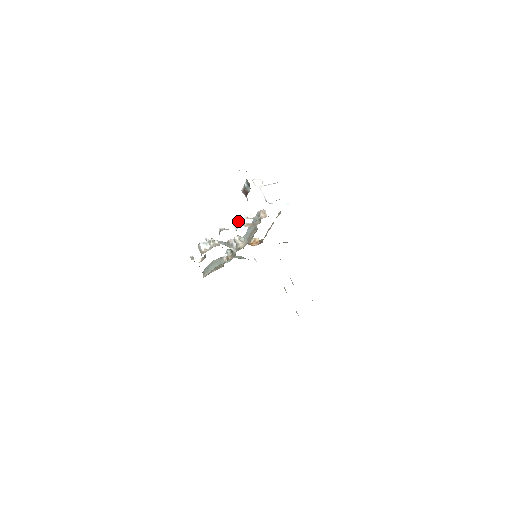
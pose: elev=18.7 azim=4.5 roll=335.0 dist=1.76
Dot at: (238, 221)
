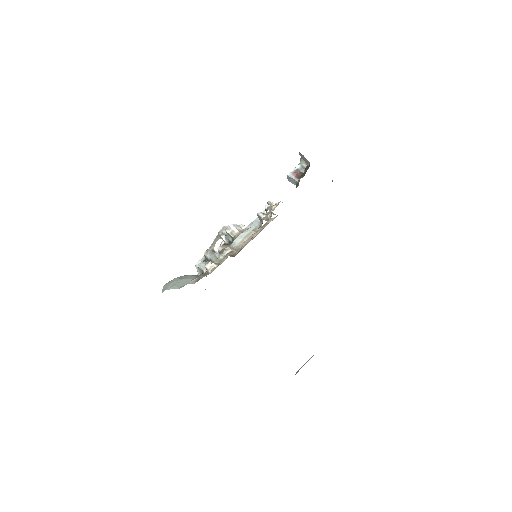
Dot at: occluded
